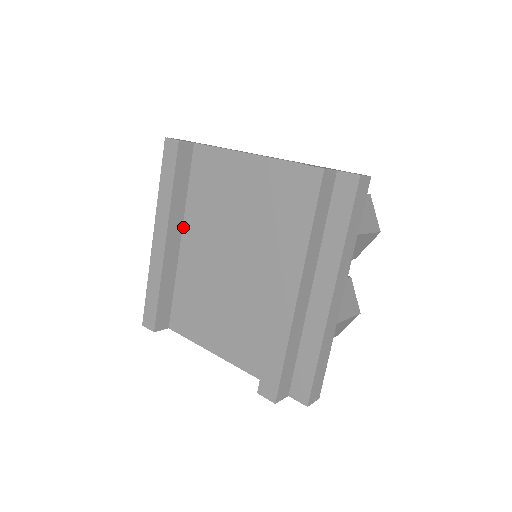
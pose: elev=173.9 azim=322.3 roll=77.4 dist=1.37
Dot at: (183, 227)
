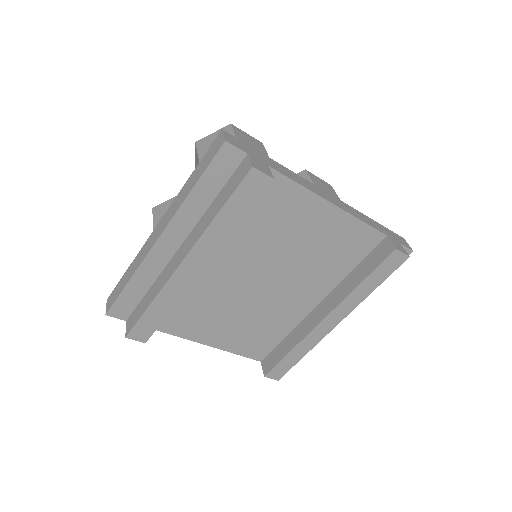
Dot at: occluded
